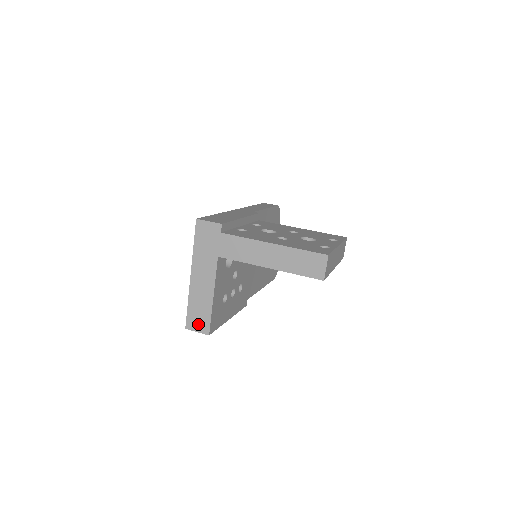
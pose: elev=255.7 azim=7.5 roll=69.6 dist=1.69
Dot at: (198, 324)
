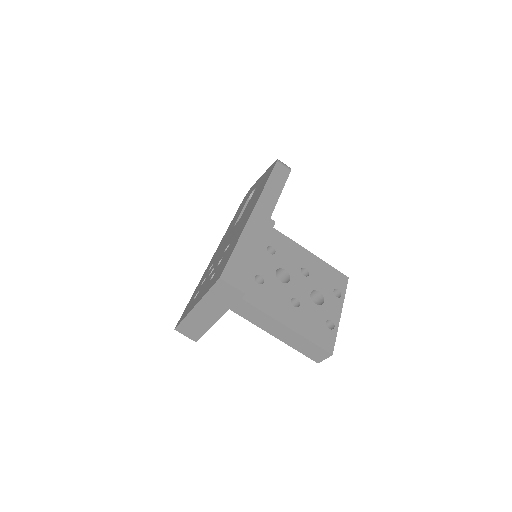
Dot at: (188, 333)
